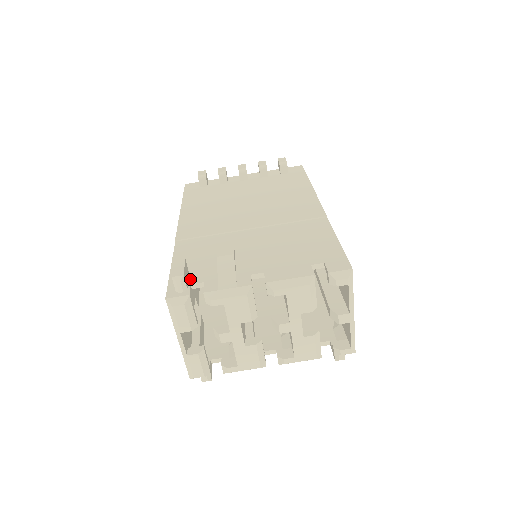
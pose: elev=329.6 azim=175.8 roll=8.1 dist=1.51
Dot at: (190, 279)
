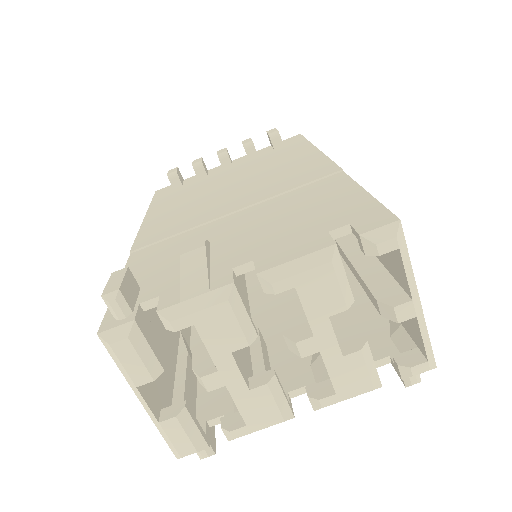
Dot at: (140, 296)
